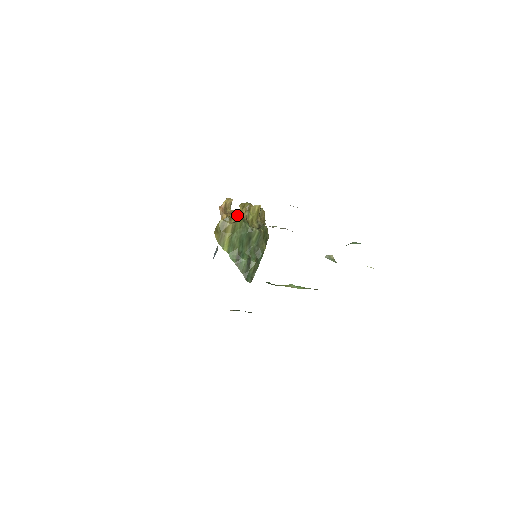
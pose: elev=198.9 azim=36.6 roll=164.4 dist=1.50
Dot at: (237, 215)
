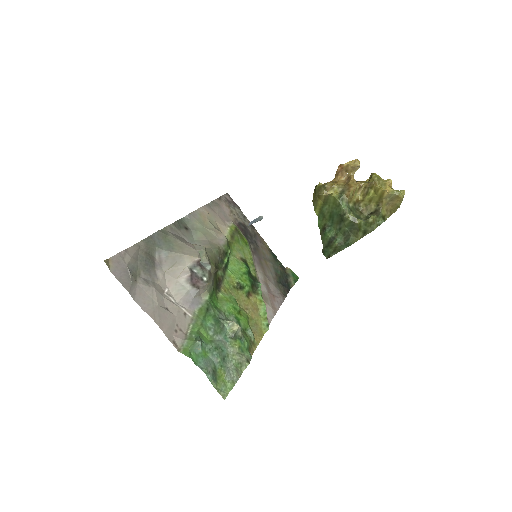
Dot at: (344, 187)
